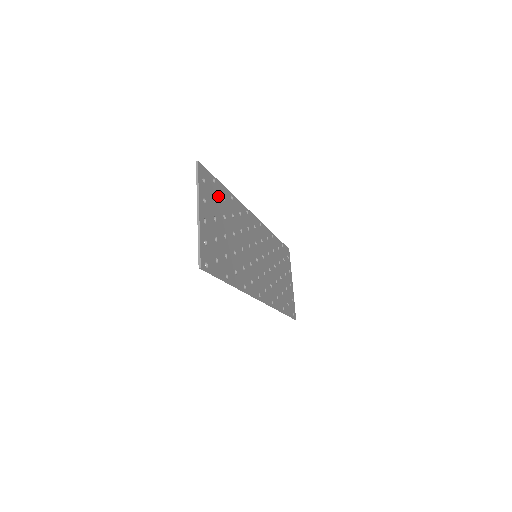
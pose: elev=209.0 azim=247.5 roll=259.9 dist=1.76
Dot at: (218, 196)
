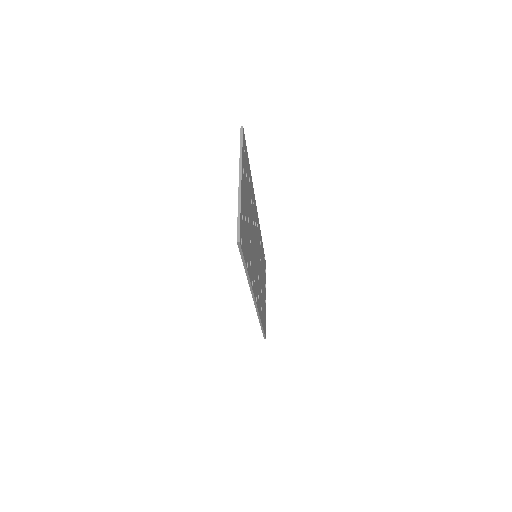
Dot at: (248, 174)
